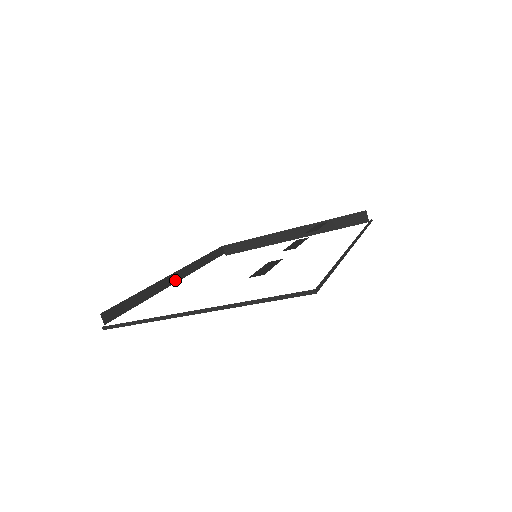
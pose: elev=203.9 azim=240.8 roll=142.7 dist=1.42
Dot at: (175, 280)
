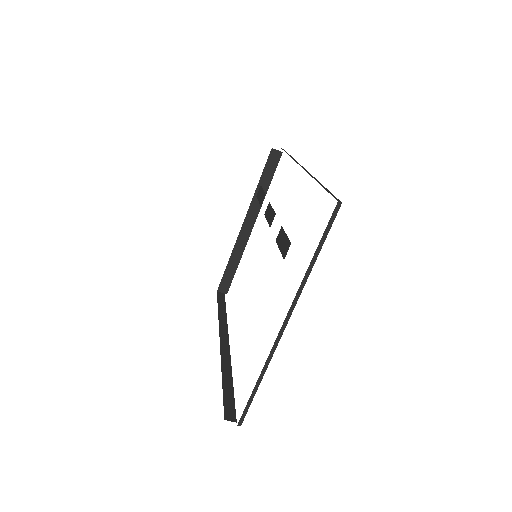
Dot at: (227, 344)
